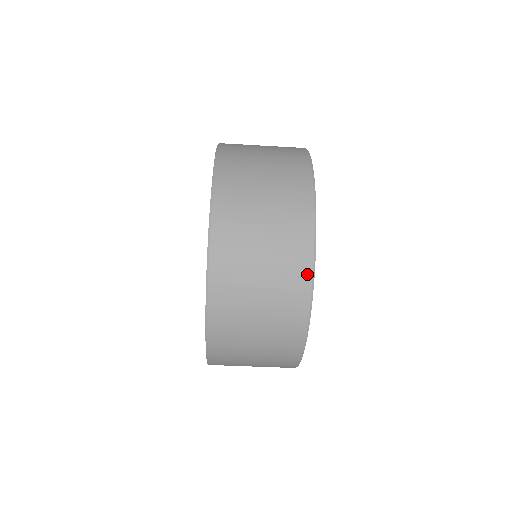
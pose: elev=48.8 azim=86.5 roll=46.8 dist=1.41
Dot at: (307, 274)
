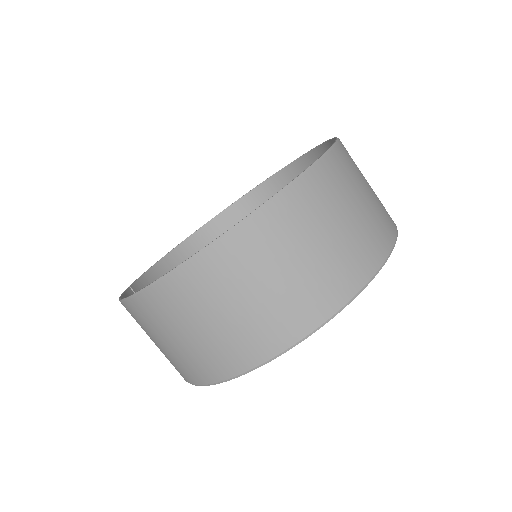
Dot at: occluded
